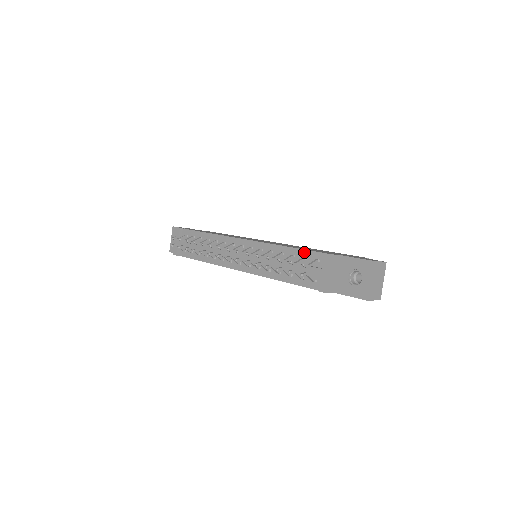
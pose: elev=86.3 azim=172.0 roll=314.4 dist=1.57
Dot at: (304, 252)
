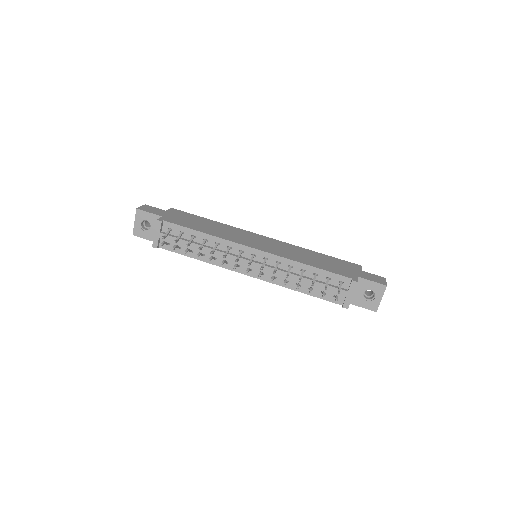
Dot at: (328, 274)
